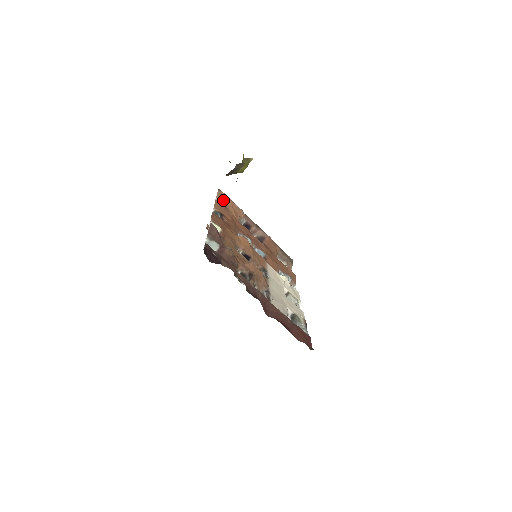
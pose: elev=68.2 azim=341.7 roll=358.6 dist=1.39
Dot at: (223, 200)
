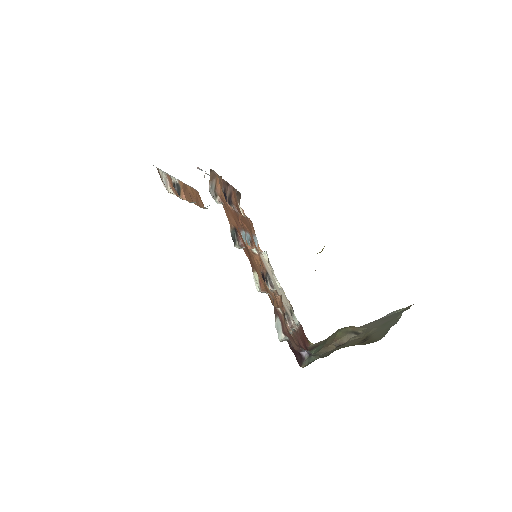
Dot at: (214, 182)
